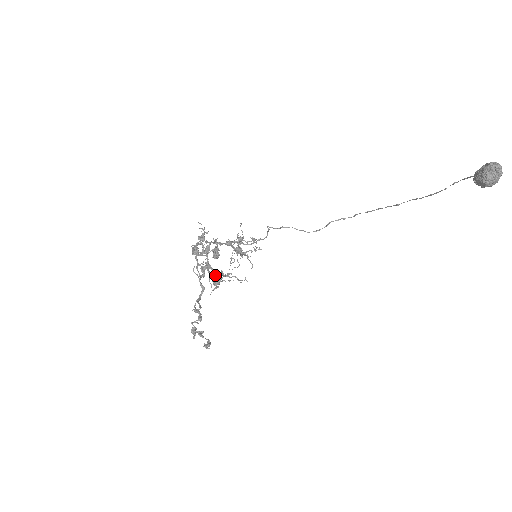
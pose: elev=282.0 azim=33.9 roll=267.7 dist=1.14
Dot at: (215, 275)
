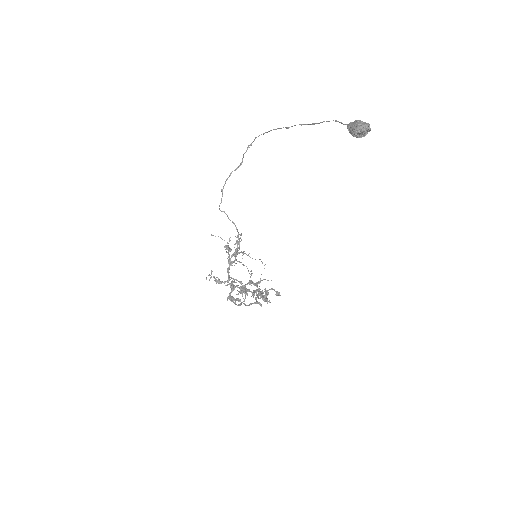
Dot at: (254, 291)
